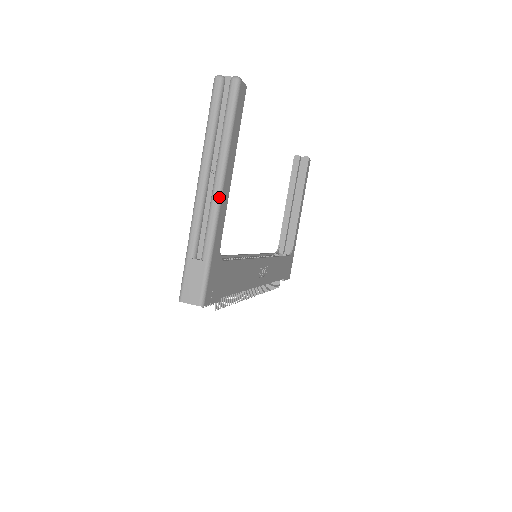
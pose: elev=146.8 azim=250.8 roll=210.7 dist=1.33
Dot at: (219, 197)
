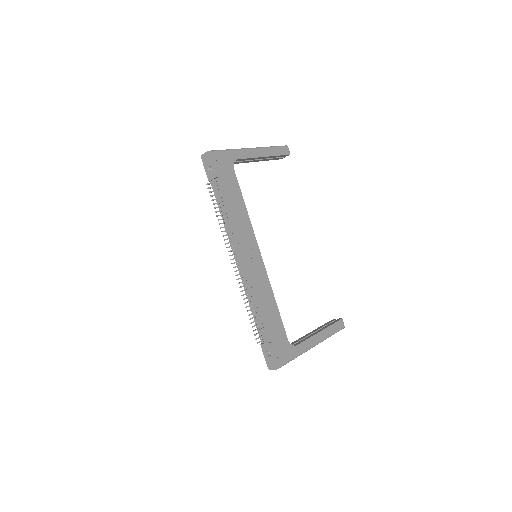
Dot at: (251, 148)
